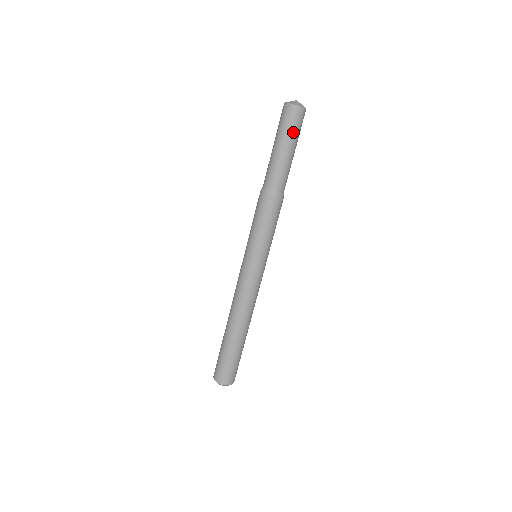
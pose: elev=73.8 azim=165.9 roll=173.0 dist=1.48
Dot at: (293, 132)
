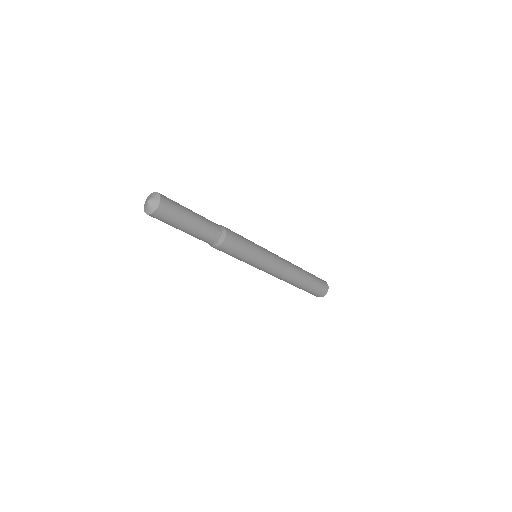
Dot at: (174, 222)
